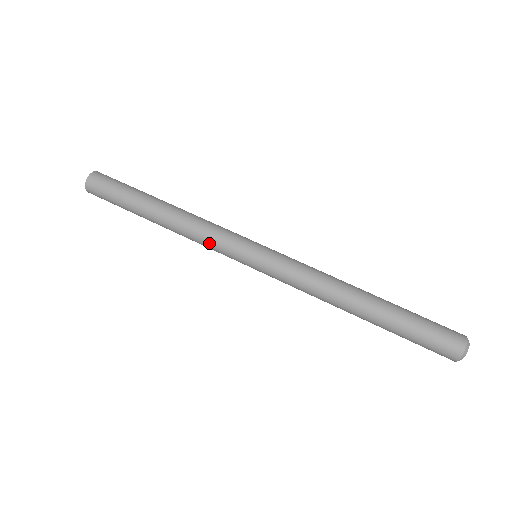
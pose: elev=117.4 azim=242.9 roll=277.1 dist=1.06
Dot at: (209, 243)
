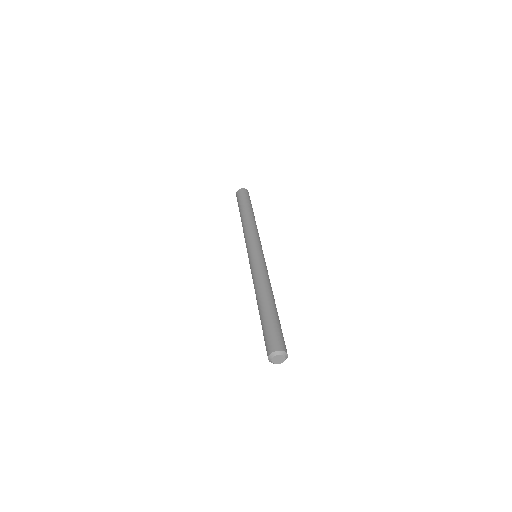
Dot at: (245, 239)
